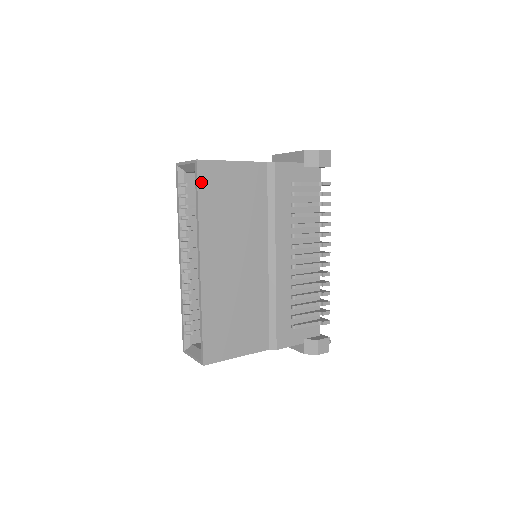
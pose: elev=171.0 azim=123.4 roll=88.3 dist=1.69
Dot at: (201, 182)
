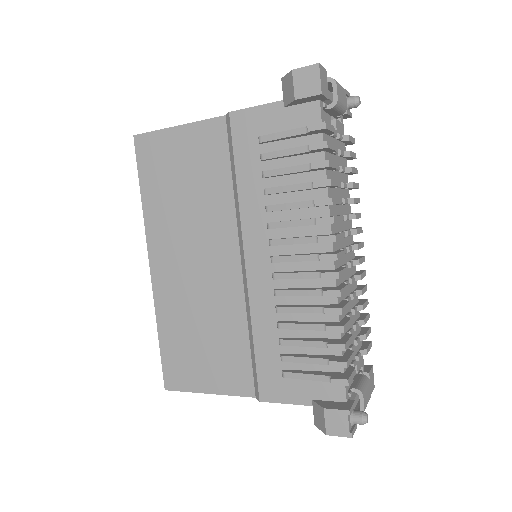
Dot at: (141, 162)
